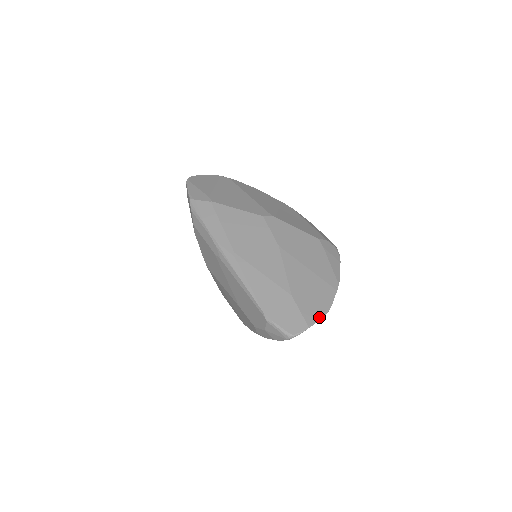
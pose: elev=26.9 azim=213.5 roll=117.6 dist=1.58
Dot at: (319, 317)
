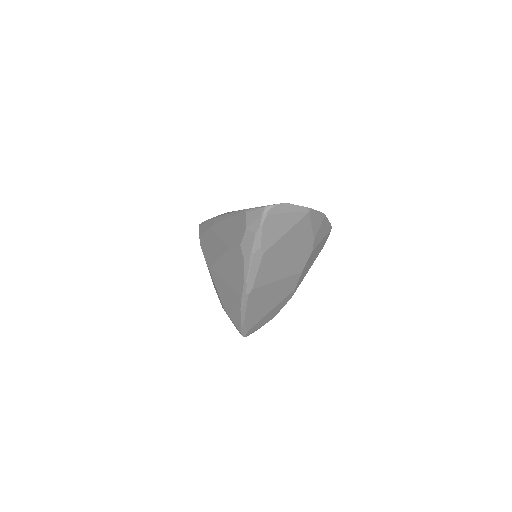
Dot at: (298, 205)
